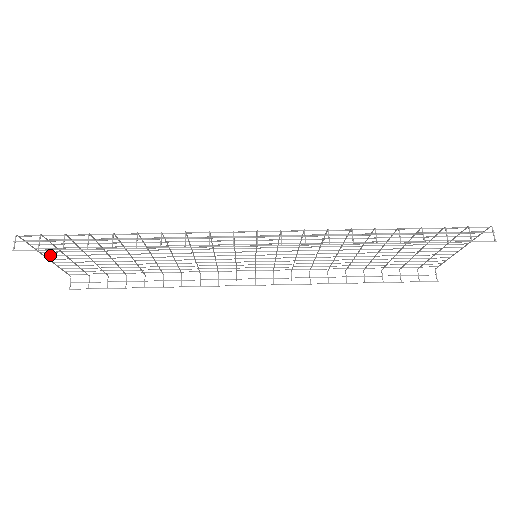
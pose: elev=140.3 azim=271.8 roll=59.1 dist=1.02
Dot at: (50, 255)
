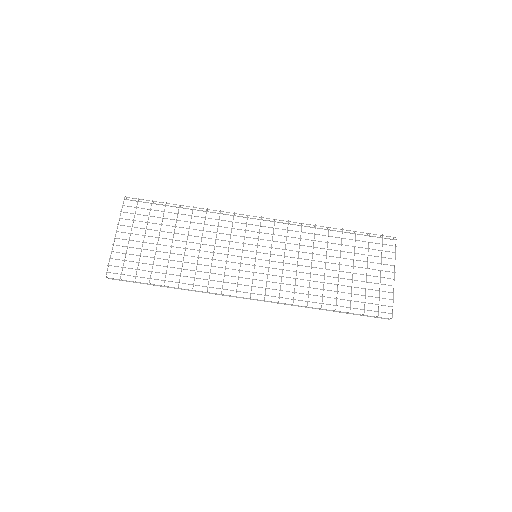
Dot at: occluded
